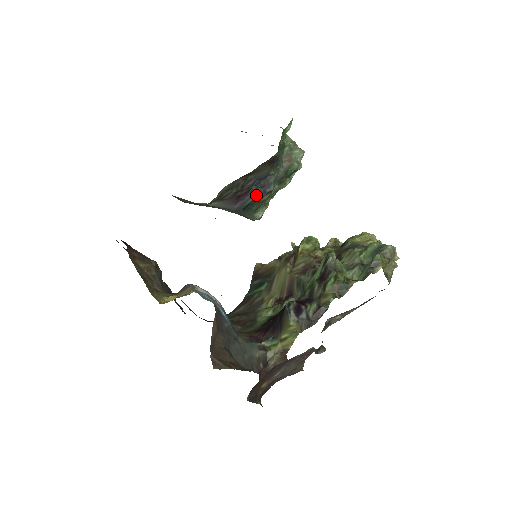
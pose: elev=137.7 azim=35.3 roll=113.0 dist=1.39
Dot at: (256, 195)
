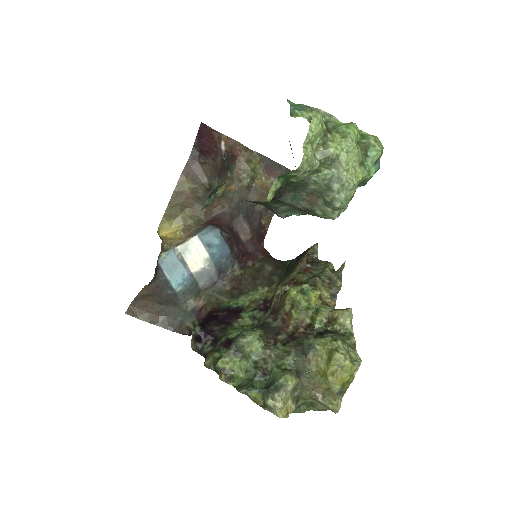
Dot at: occluded
